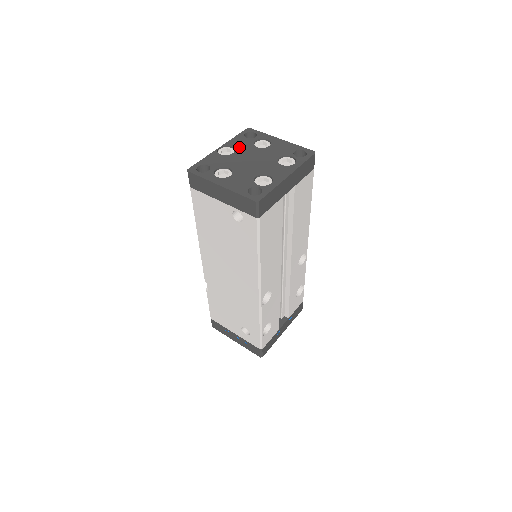
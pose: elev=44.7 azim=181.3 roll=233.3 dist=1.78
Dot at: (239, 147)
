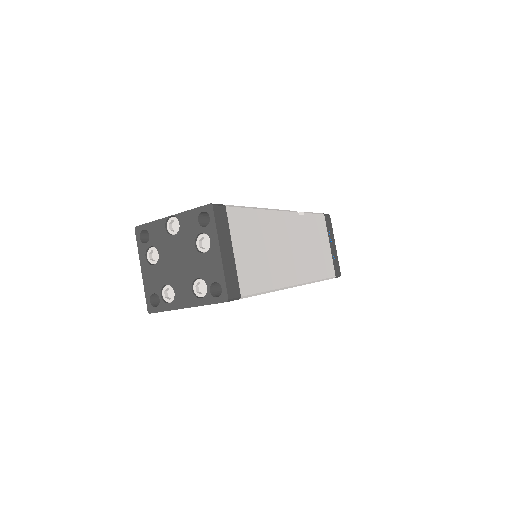
Dot at: (183, 231)
